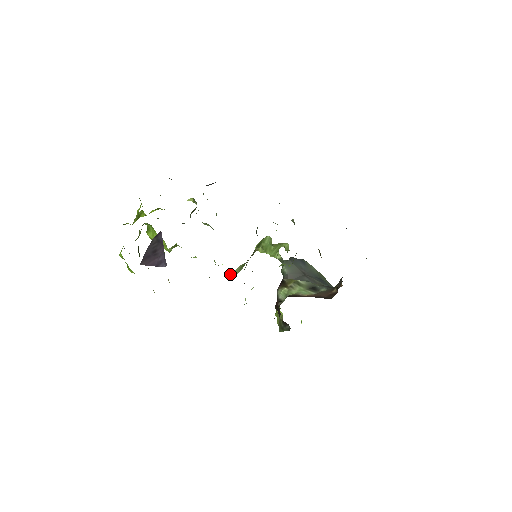
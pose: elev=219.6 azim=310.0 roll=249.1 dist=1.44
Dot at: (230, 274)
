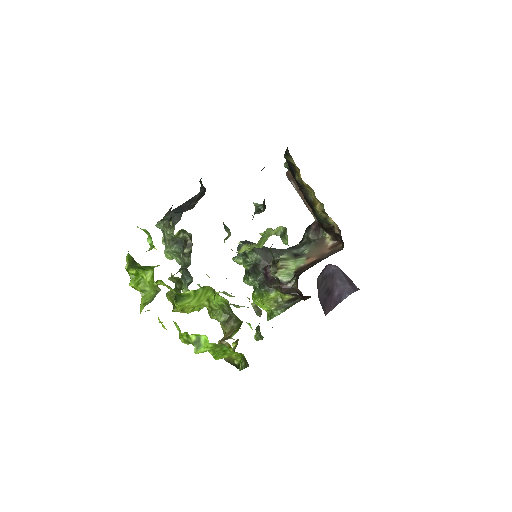
Dot at: occluded
